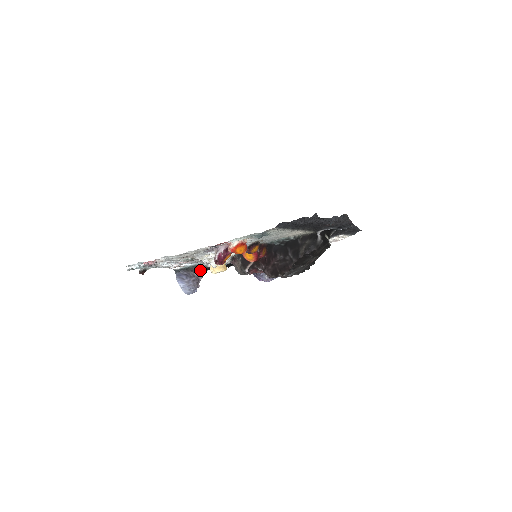
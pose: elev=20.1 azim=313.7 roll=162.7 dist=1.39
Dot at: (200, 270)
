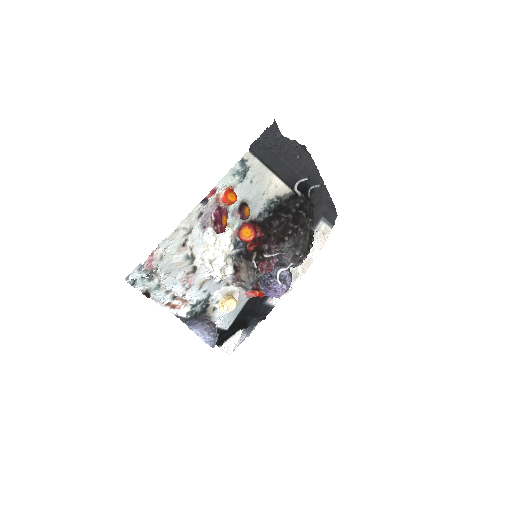
Dot at: occluded
